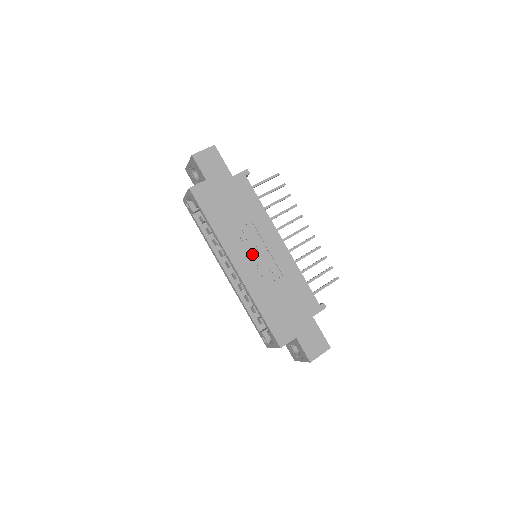
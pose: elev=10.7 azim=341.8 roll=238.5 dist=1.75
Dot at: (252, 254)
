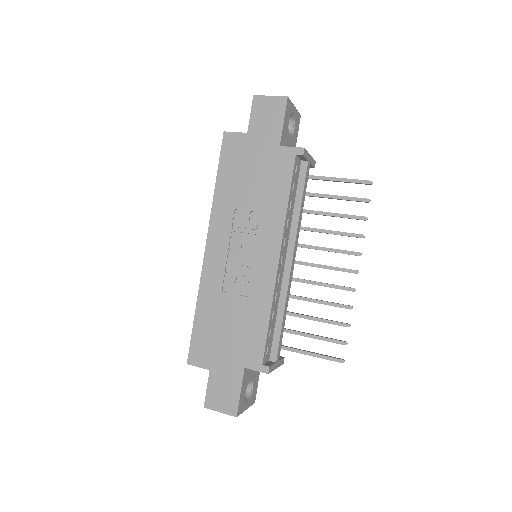
Dot at: (233, 247)
